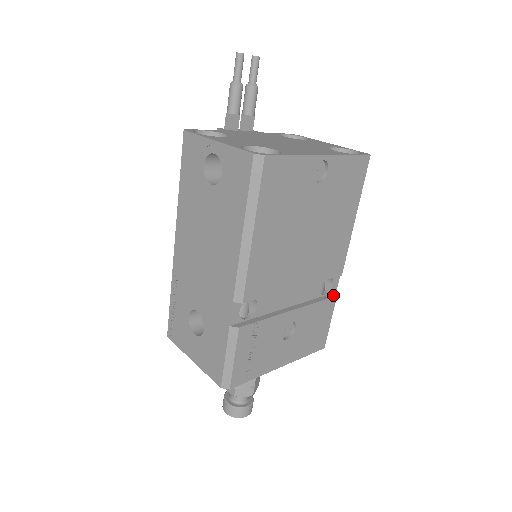
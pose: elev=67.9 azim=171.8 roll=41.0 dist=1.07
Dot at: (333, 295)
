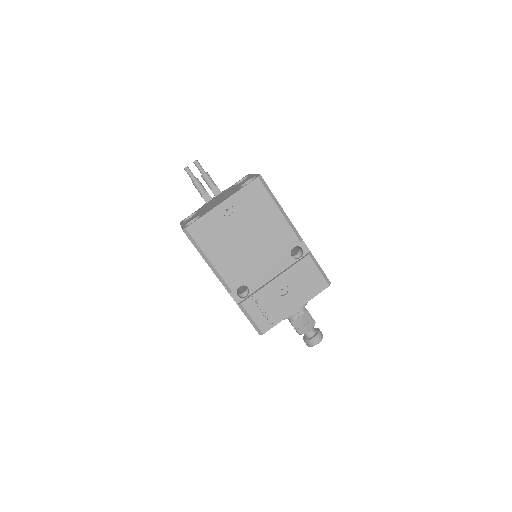
Dot at: (306, 255)
